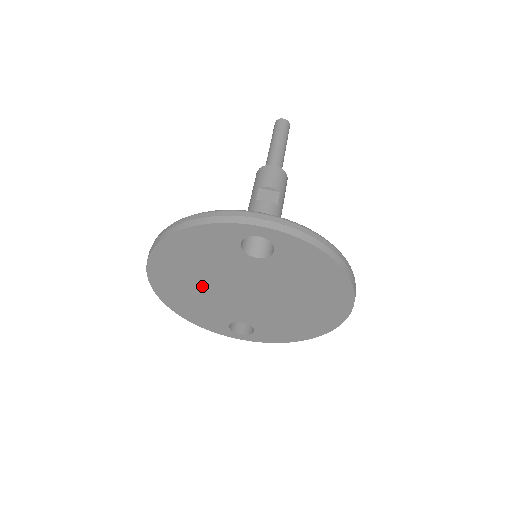
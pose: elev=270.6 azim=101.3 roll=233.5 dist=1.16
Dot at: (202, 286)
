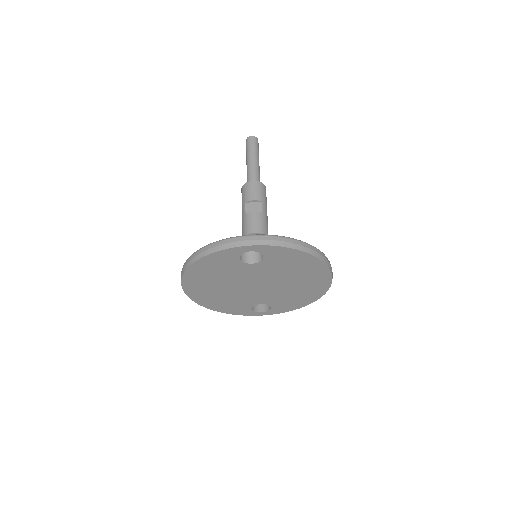
Dot at: (224, 289)
